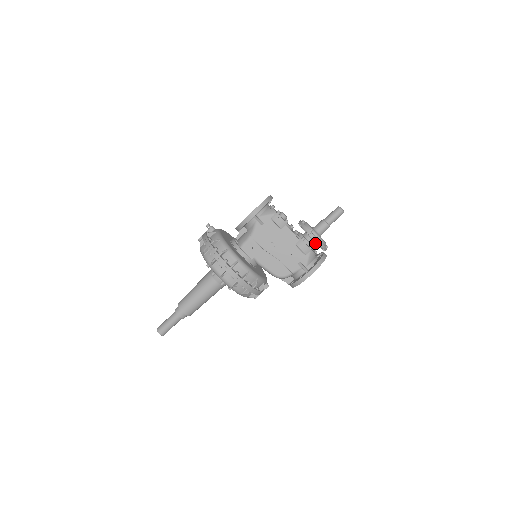
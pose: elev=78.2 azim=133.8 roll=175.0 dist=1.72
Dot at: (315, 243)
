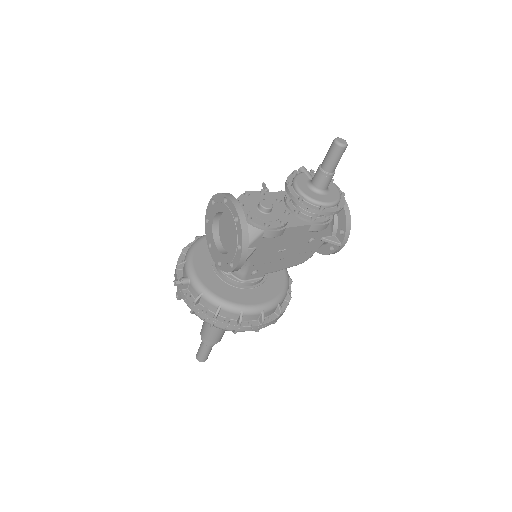
Dot at: occluded
